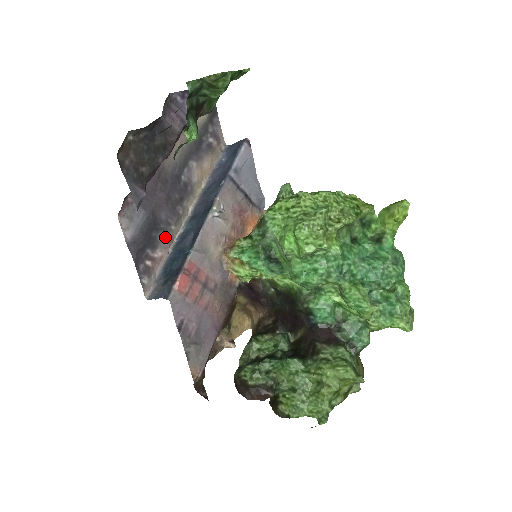
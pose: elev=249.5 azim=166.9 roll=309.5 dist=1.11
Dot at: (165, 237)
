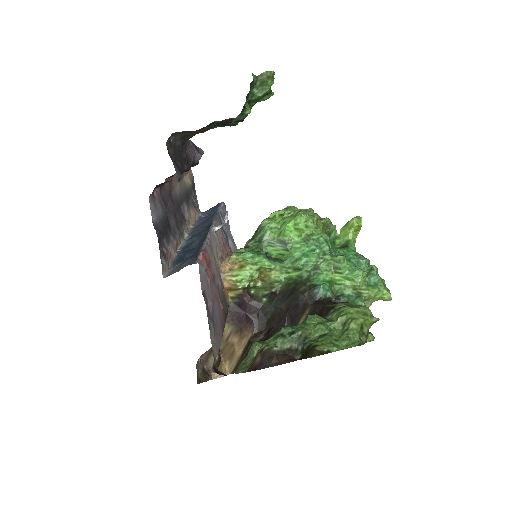
Dot at: (173, 240)
